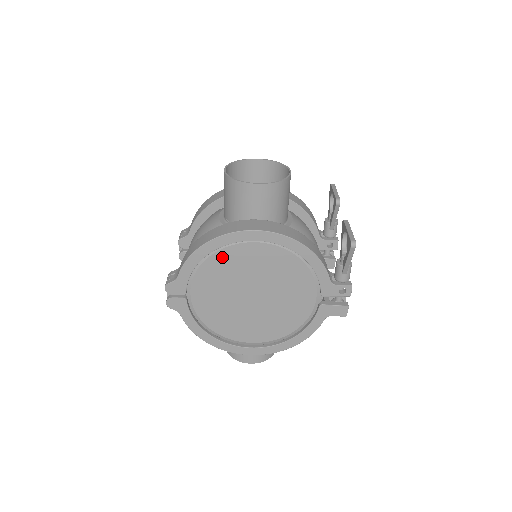
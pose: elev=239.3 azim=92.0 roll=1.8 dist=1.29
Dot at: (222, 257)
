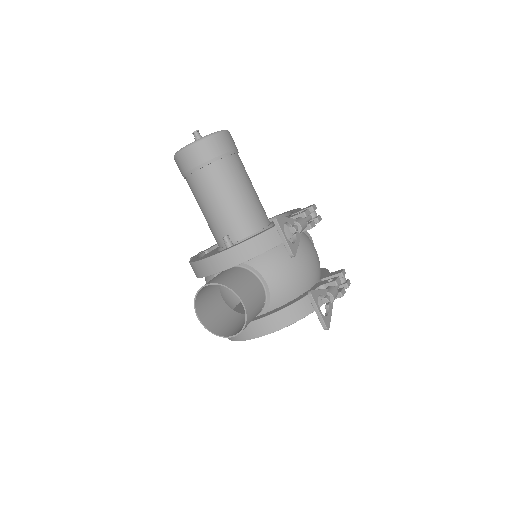
Dot at: occluded
